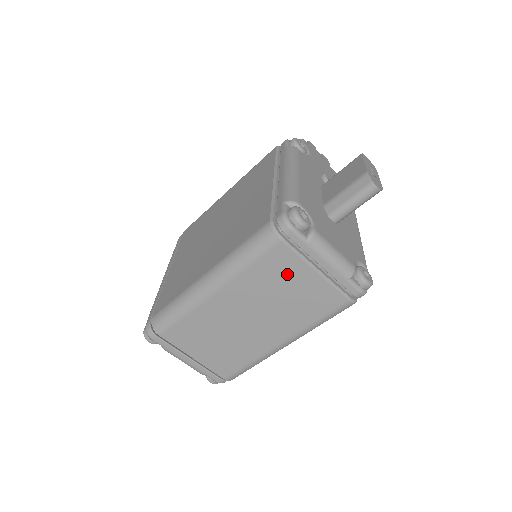
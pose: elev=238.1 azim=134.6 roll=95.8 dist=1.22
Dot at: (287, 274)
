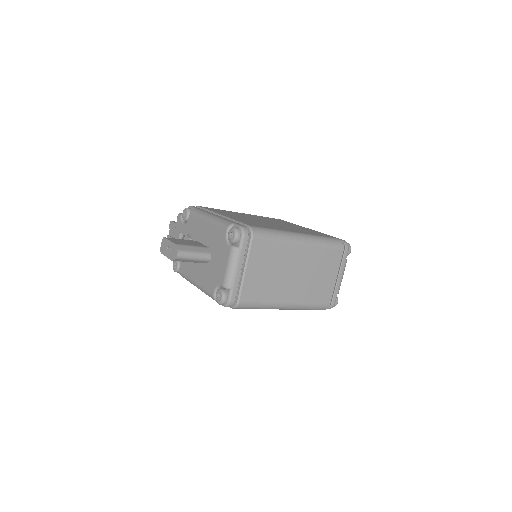
Dot at: (330, 267)
